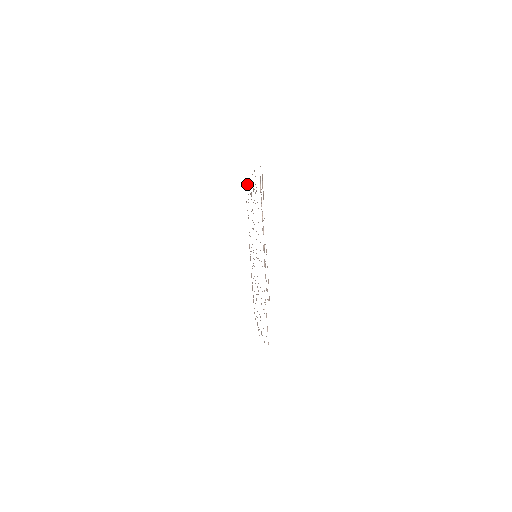
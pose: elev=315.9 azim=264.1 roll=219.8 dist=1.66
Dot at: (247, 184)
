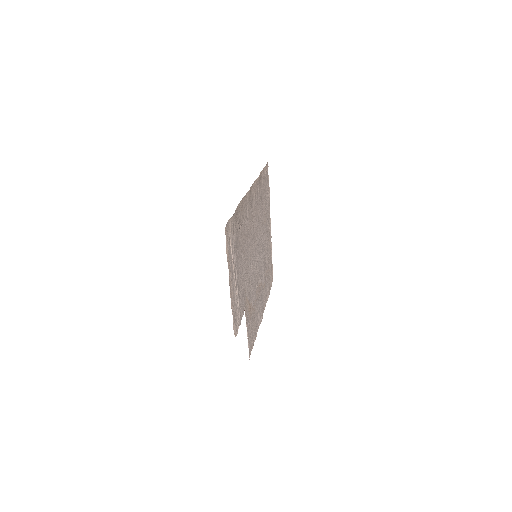
Dot at: (261, 172)
